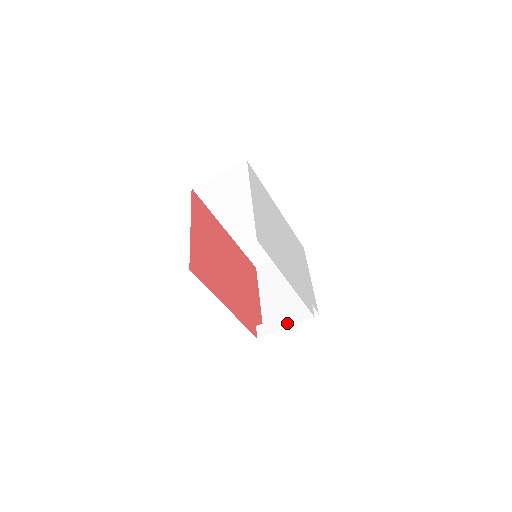
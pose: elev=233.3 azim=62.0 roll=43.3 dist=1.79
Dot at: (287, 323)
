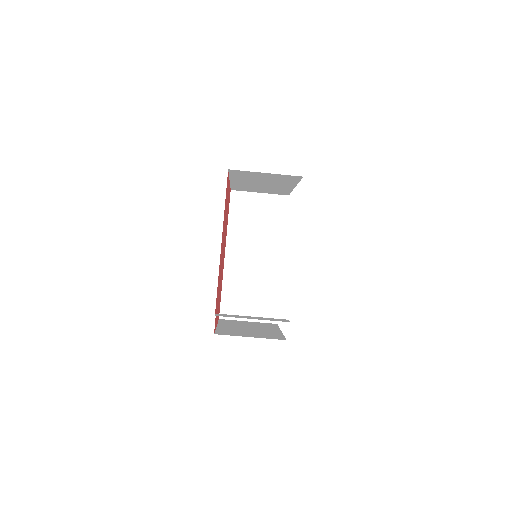
Dot at: (256, 318)
